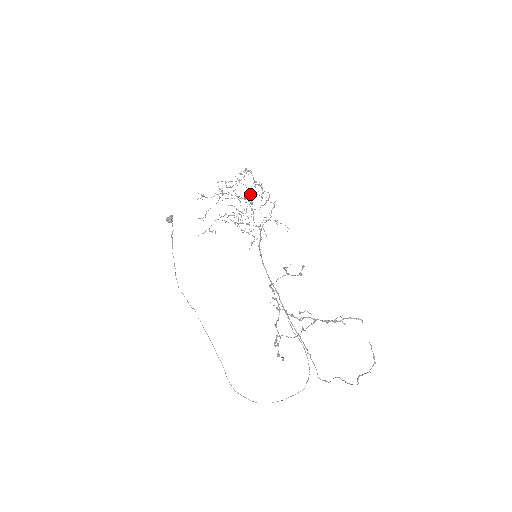
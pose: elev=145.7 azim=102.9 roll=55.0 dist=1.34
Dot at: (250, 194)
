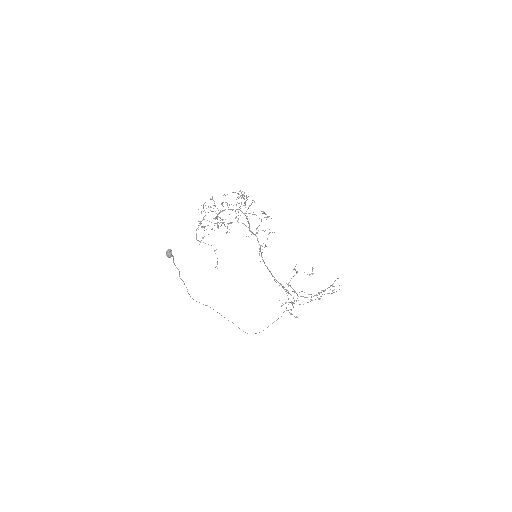
Dot at: occluded
